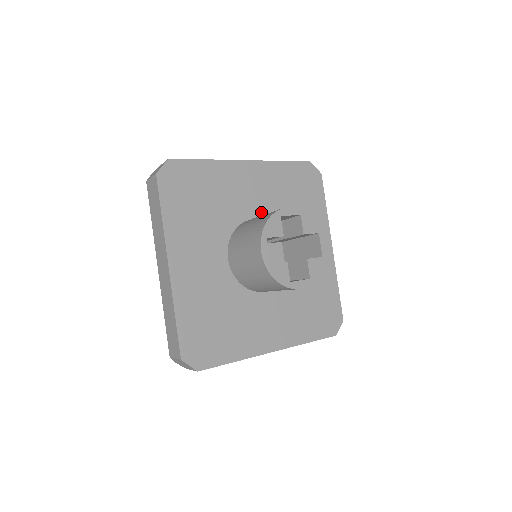
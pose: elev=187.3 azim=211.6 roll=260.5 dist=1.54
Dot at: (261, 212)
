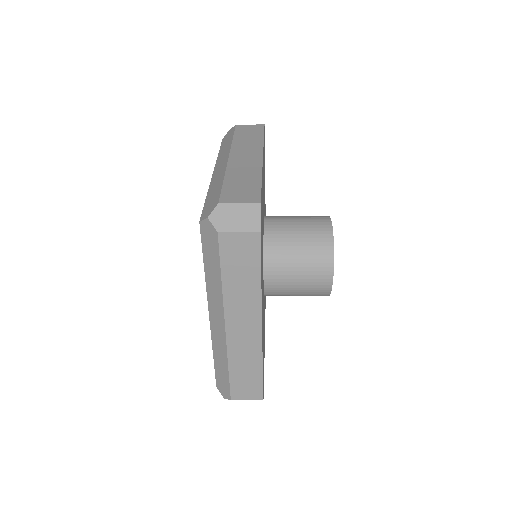
Dot at: occluded
